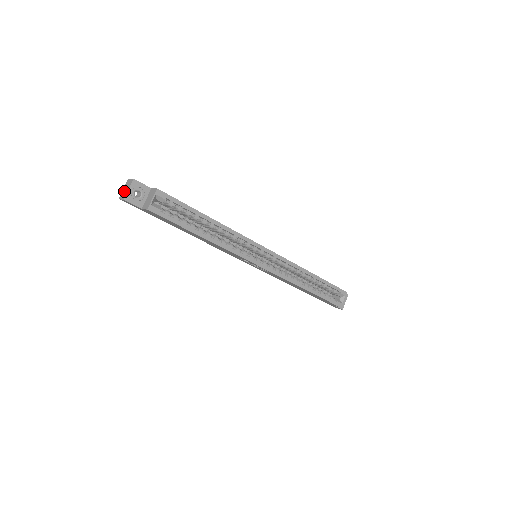
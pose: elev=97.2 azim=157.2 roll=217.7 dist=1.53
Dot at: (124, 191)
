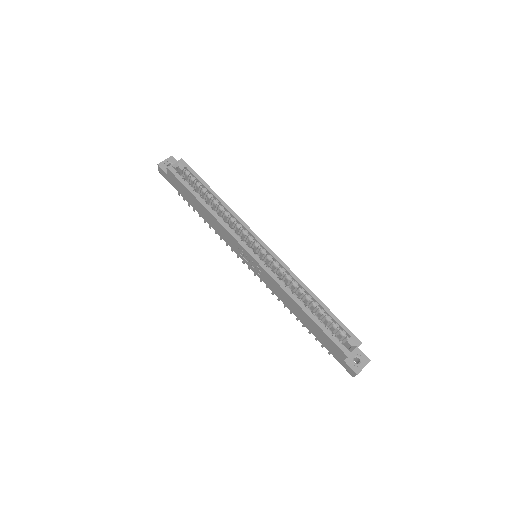
Dot at: occluded
